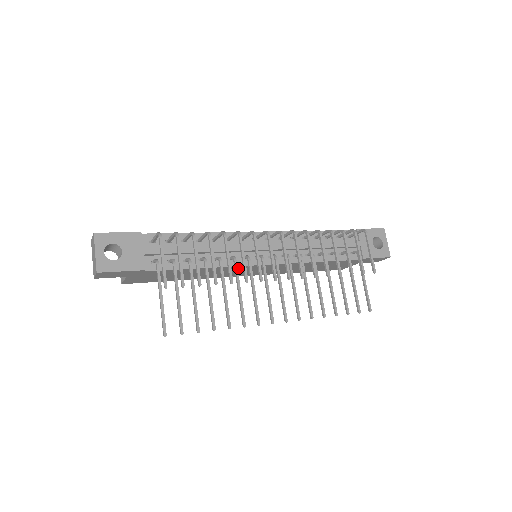
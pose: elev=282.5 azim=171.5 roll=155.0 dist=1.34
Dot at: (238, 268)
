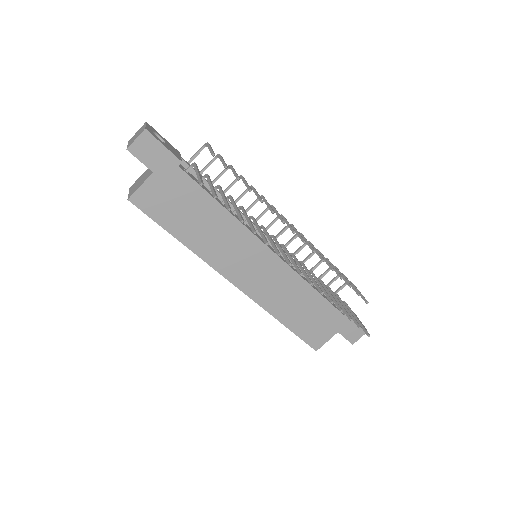
Dot at: (246, 241)
